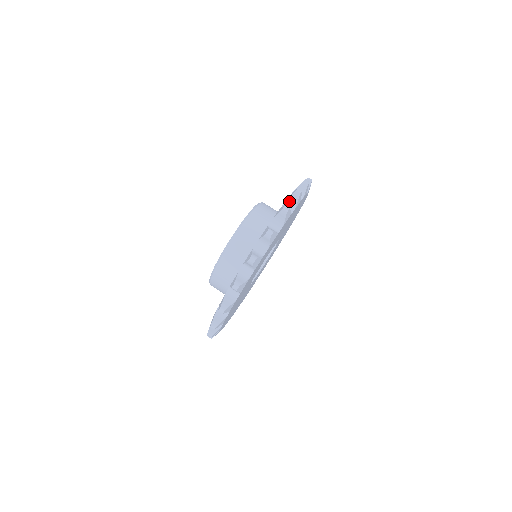
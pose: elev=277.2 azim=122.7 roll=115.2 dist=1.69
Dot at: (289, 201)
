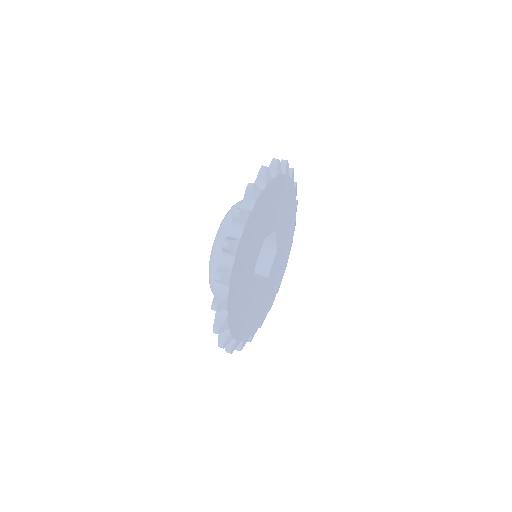
Dot at: occluded
